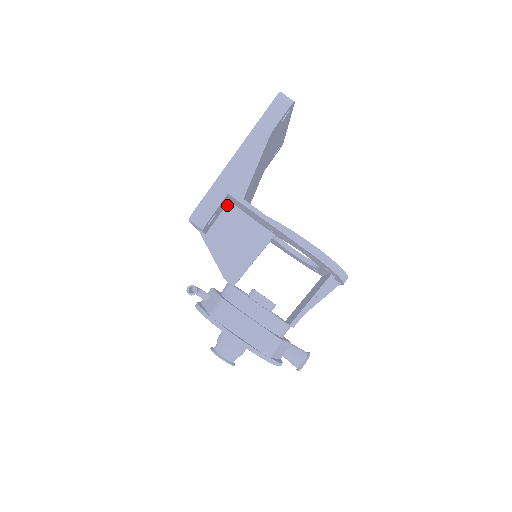
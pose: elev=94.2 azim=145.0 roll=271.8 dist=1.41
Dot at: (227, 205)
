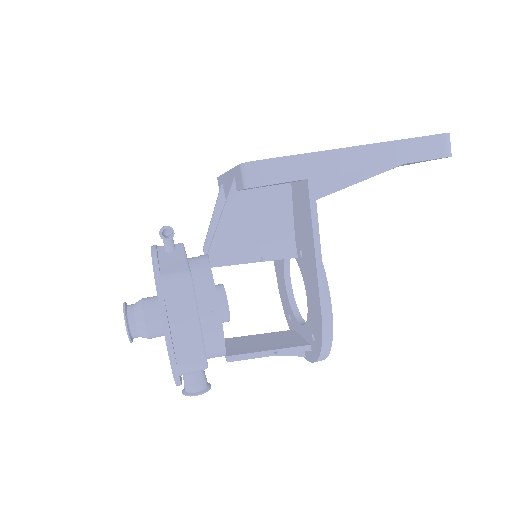
Dot at: (285, 184)
